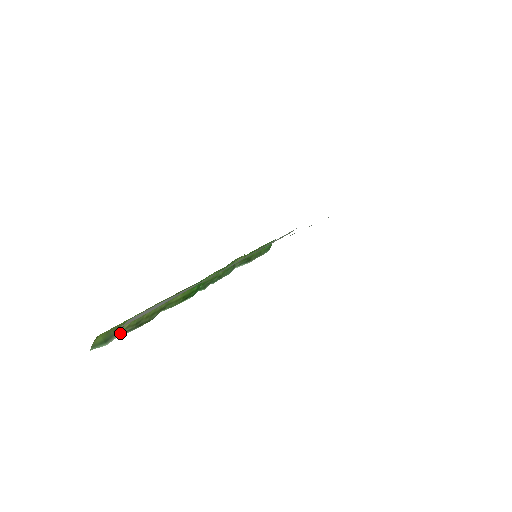
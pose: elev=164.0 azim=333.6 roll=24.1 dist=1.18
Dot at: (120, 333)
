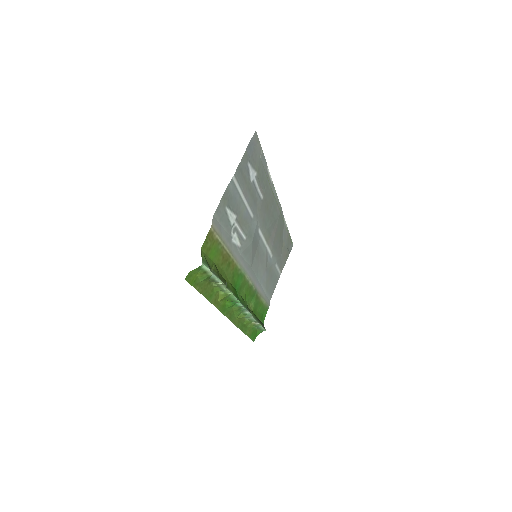
Dot at: (212, 272)
